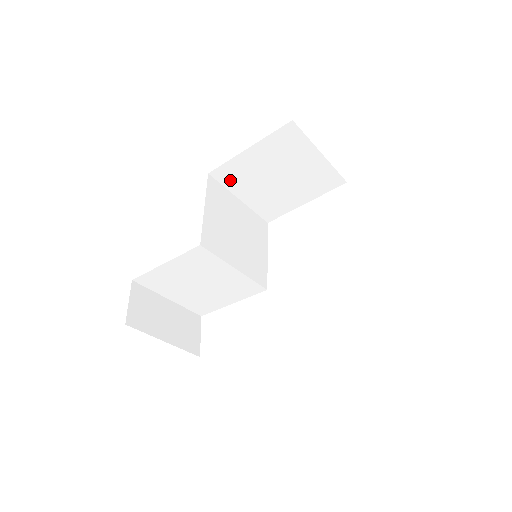
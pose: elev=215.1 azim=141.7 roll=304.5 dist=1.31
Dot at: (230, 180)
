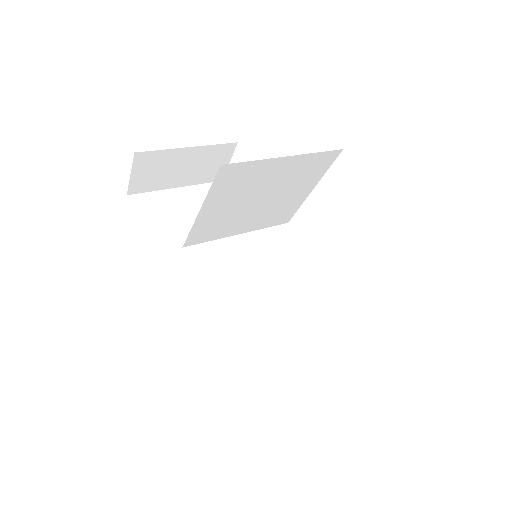
Dot at: occluded
